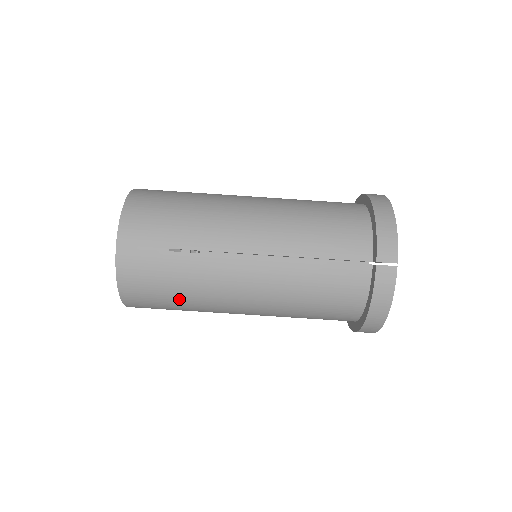
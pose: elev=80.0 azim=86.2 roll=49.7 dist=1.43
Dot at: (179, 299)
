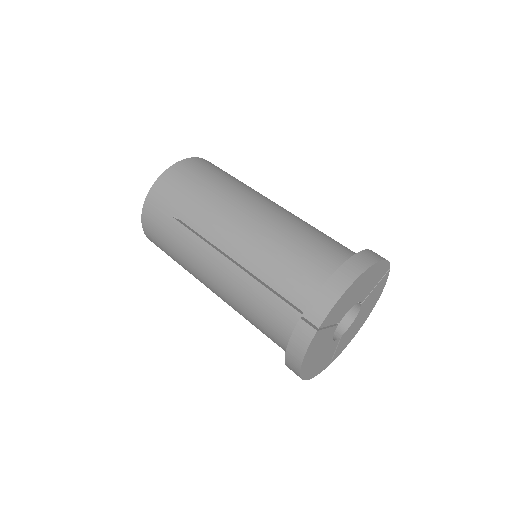
Dot at: (174, 257)
